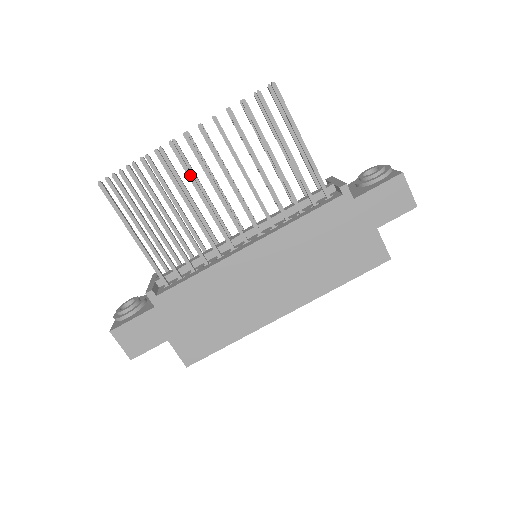
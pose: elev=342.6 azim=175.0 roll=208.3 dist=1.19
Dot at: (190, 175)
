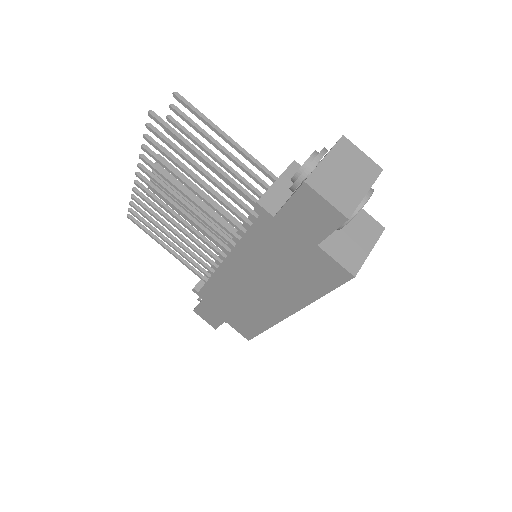
Dot at: (160, 204)
